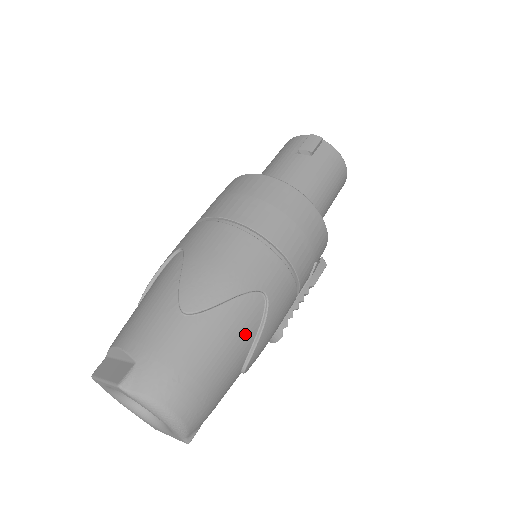
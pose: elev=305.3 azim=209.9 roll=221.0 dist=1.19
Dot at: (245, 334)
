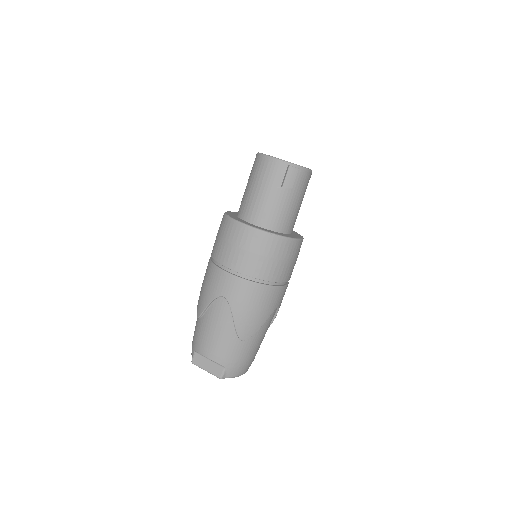
Dot at: occluded
